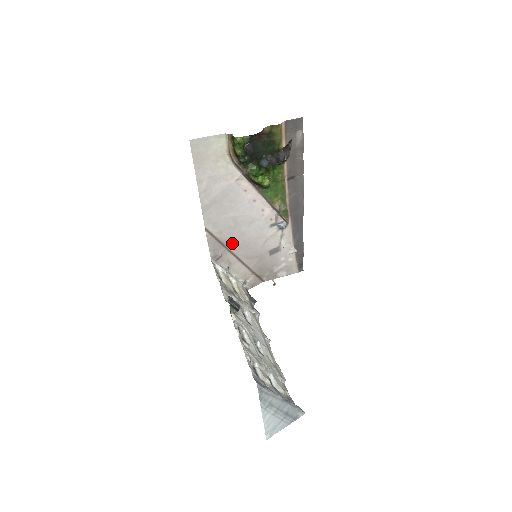
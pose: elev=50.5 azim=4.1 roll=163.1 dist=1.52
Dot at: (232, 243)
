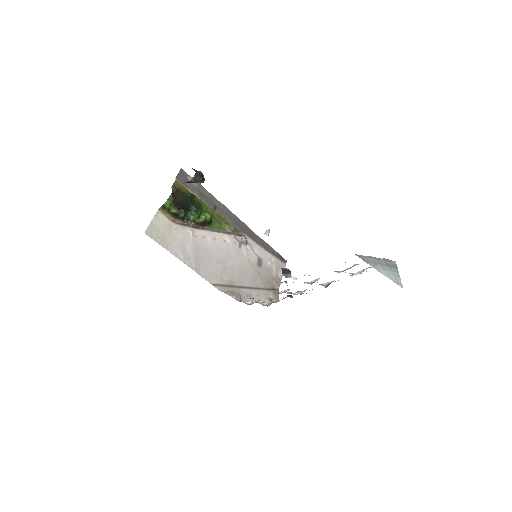
Dot at: (235, 280)
